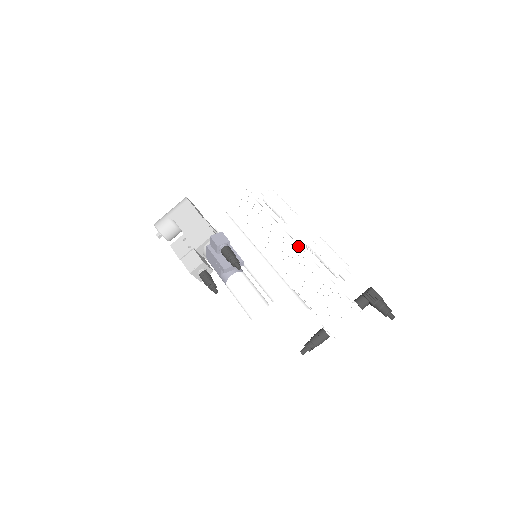
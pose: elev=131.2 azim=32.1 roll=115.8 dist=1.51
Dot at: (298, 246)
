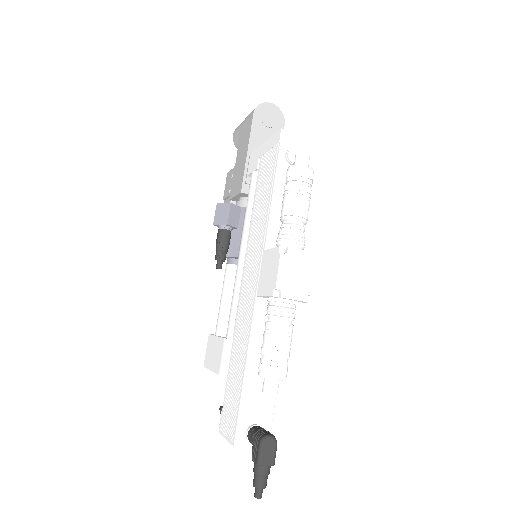
Dot at: (255, 296)
